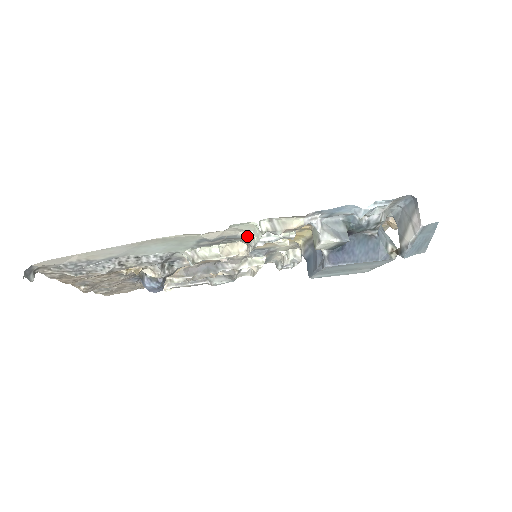
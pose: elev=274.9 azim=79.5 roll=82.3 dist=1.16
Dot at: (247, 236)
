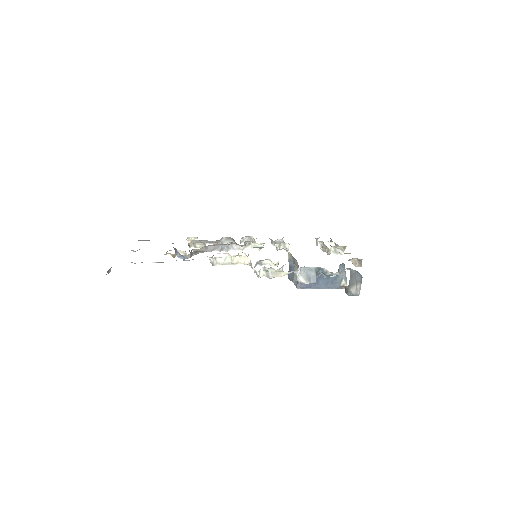
Dot at: occluded
